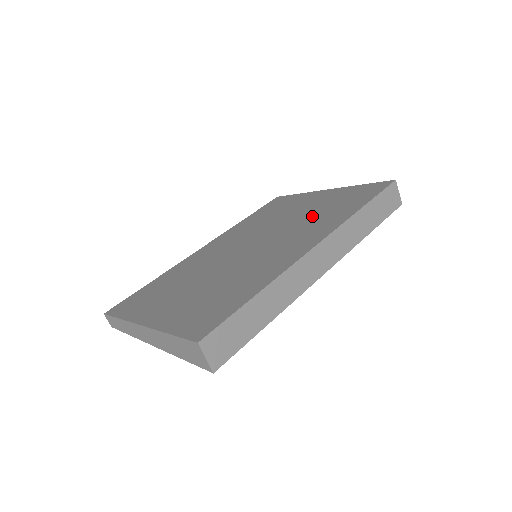
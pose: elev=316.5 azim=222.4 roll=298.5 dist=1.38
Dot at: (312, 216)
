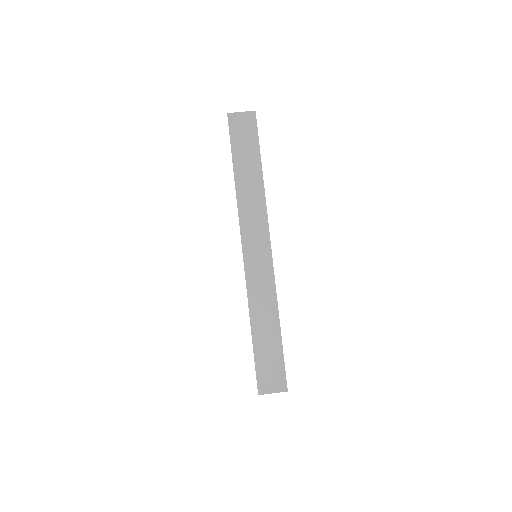
Dot at: occluded
